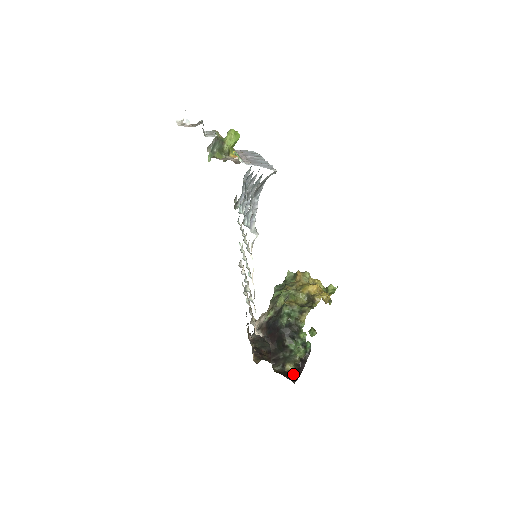
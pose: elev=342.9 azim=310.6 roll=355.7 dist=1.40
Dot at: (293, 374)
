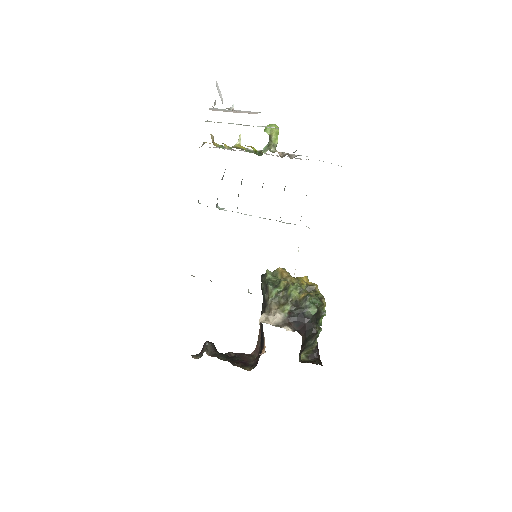
Dot at: (310, 361)
